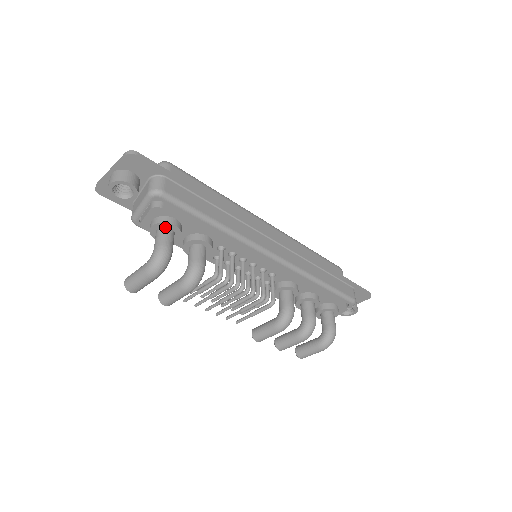
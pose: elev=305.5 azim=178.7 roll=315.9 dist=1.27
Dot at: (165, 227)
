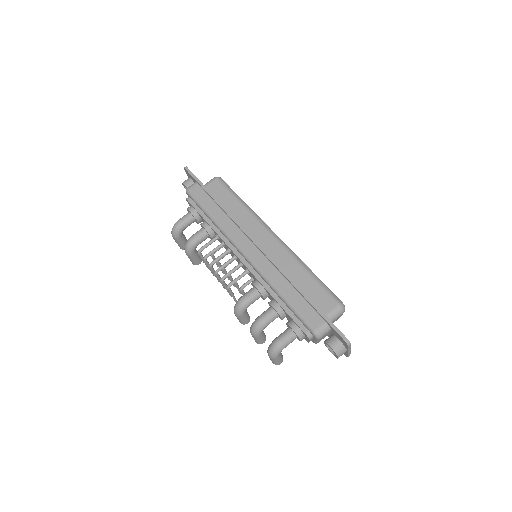
Dot at: (189, 212)
